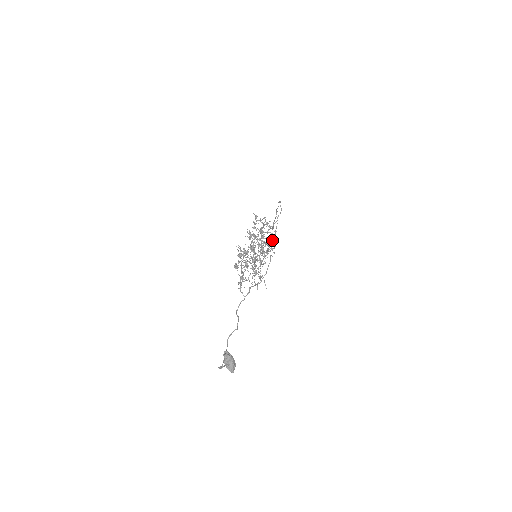
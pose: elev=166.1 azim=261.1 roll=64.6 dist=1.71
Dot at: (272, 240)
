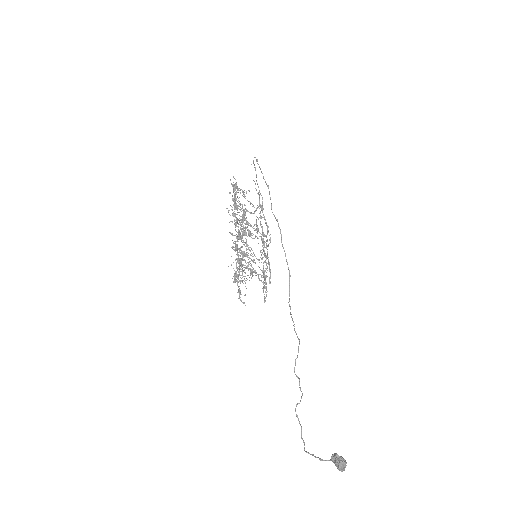
Dot at: occluded
